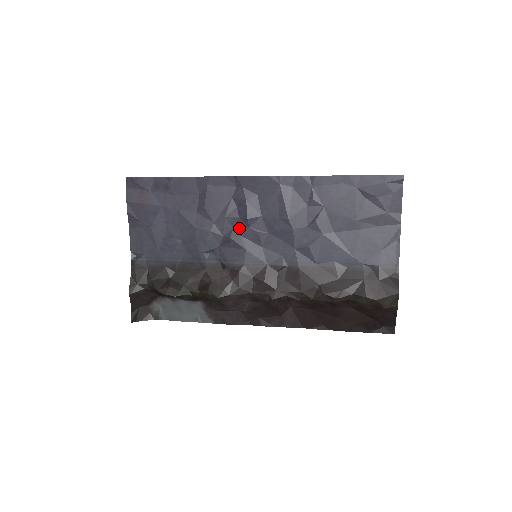
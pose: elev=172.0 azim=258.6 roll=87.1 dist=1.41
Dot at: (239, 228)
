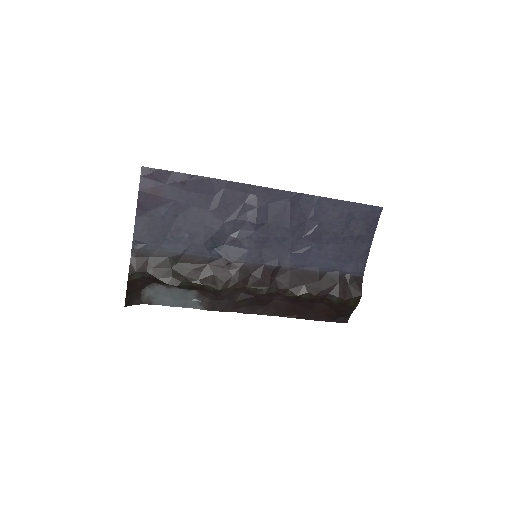
Dot at: (246, 230)
